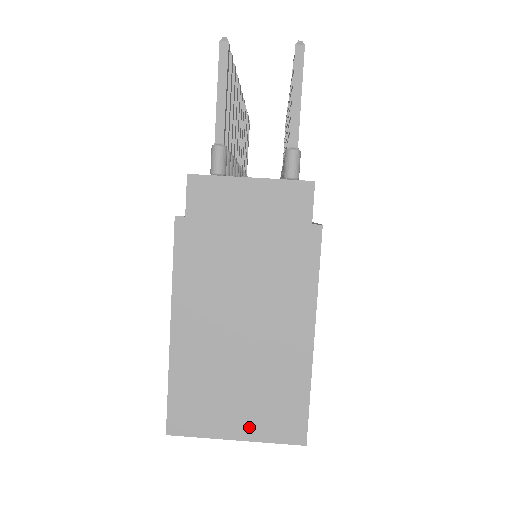
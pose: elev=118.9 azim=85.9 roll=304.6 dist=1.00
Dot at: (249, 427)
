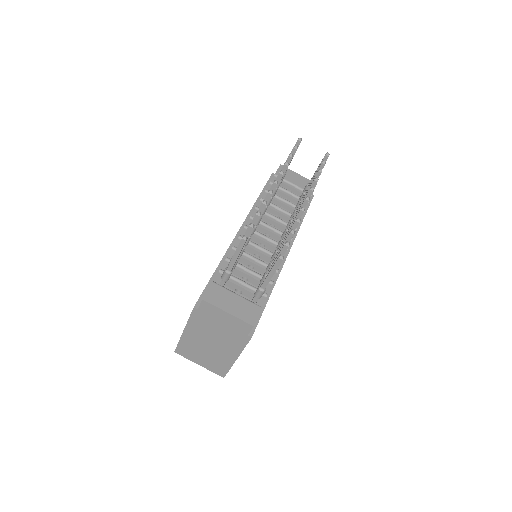
Dot at: (205, 365)
